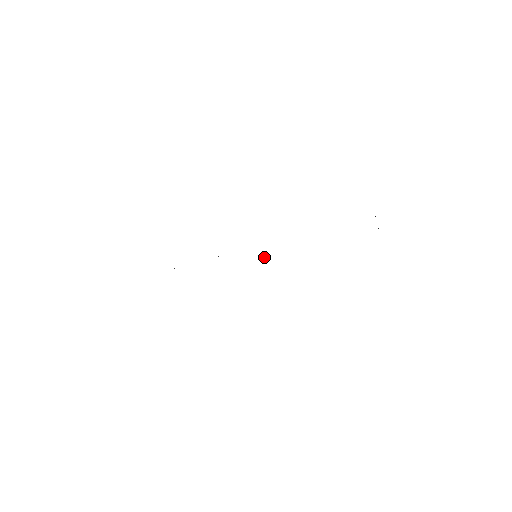
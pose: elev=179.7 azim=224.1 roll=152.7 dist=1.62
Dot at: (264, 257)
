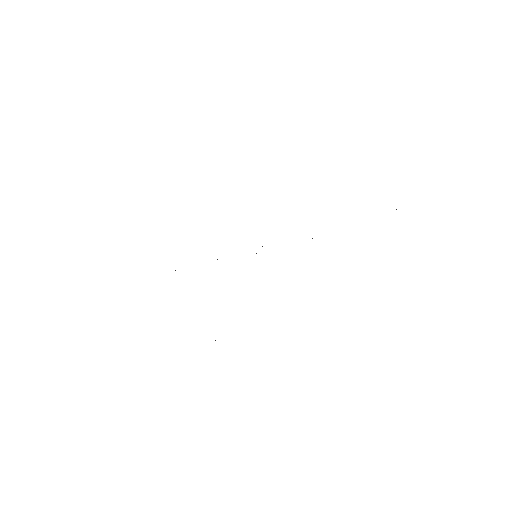
Dot at: occluded
